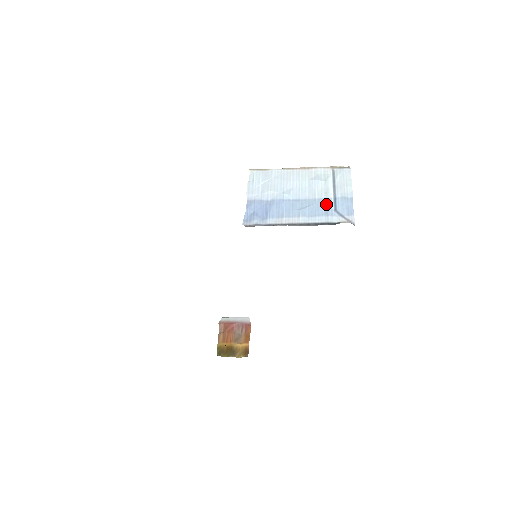
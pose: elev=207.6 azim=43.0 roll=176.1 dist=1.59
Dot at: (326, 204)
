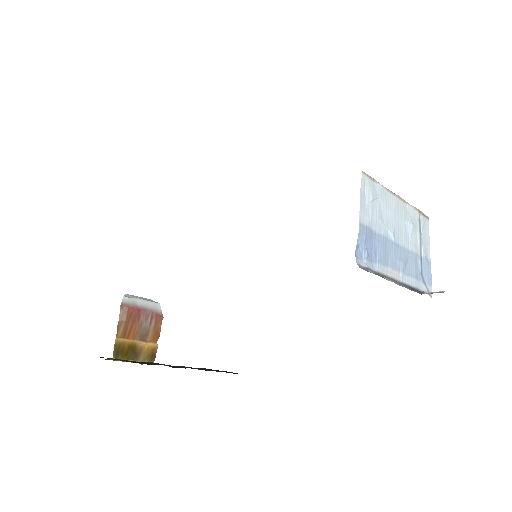
Dot at: (416, 262)
